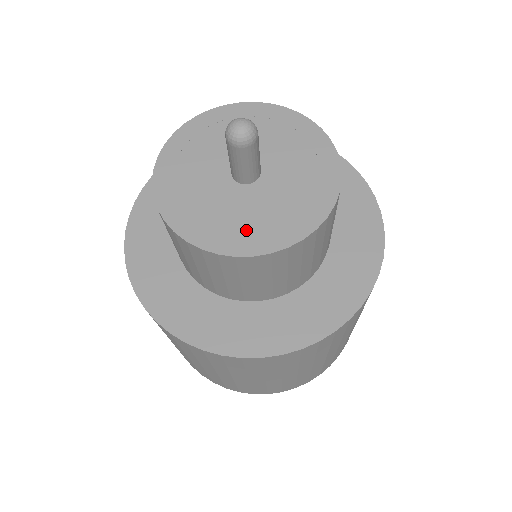
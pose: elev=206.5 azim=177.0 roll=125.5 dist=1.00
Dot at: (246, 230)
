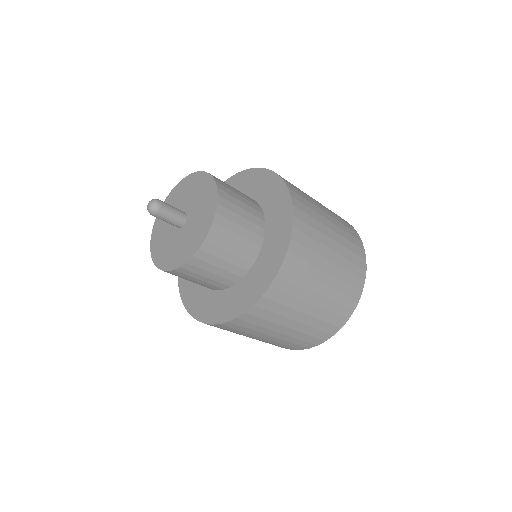
Dot at: (202, 224)
